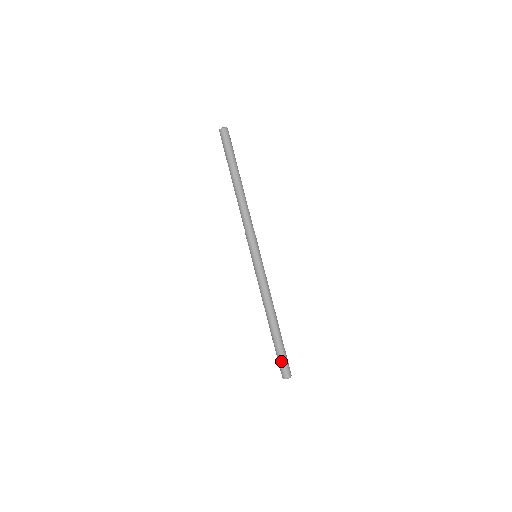
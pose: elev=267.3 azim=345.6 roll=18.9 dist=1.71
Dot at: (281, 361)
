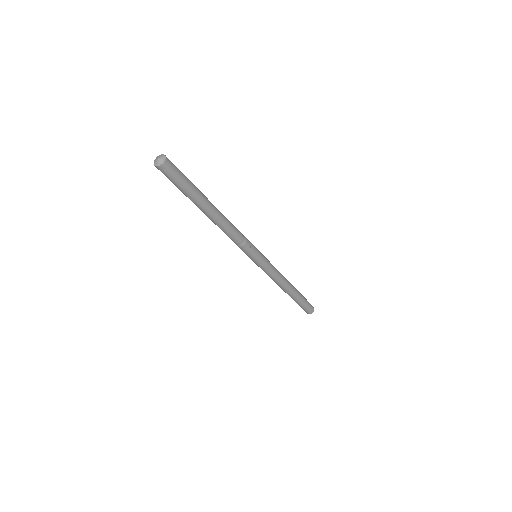
Dot at: (304, 308)
